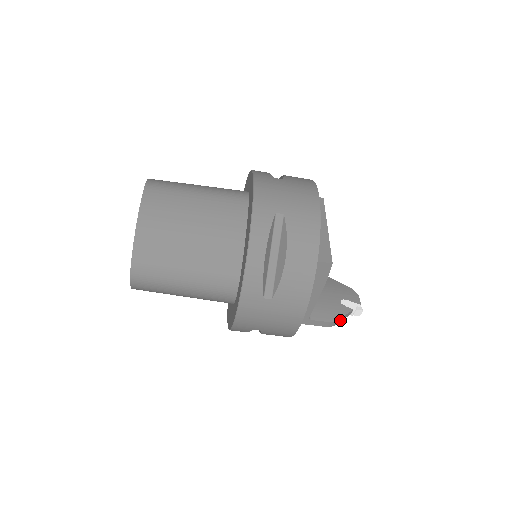
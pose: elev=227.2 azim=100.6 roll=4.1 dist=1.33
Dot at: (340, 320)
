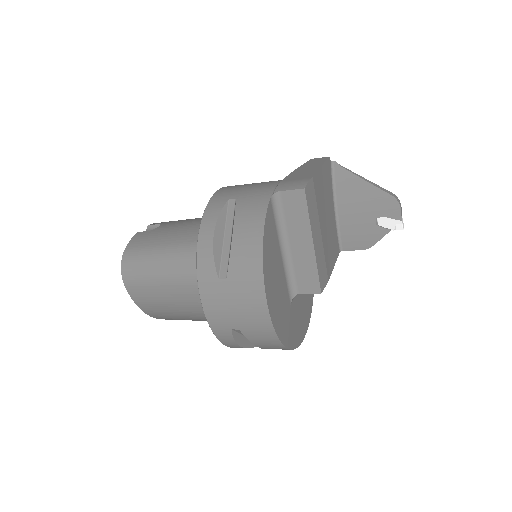
Dot at: occluded
